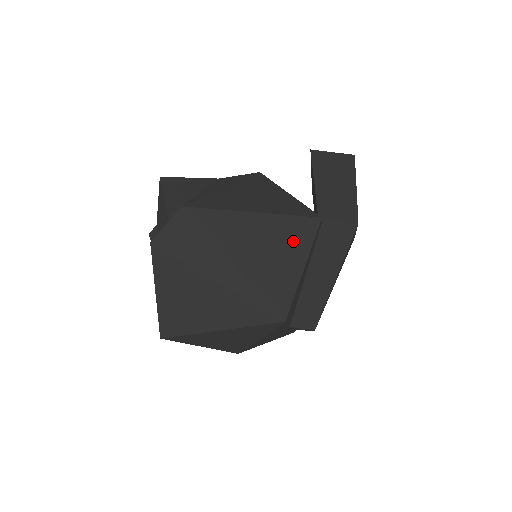
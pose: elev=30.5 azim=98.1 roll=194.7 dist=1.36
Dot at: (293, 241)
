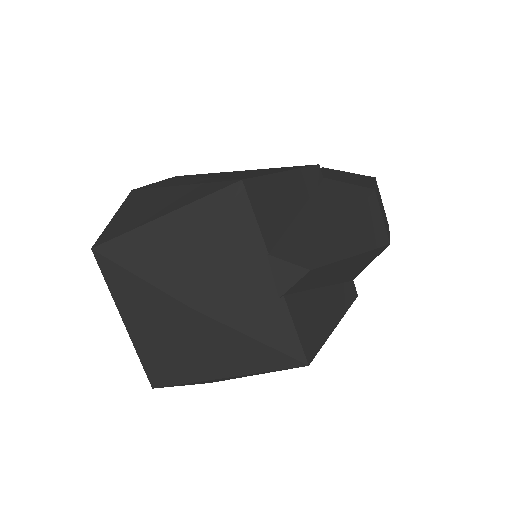
Dot at: (279, 169)
